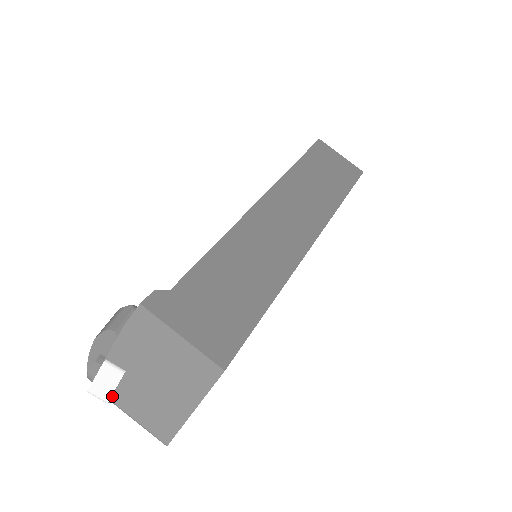
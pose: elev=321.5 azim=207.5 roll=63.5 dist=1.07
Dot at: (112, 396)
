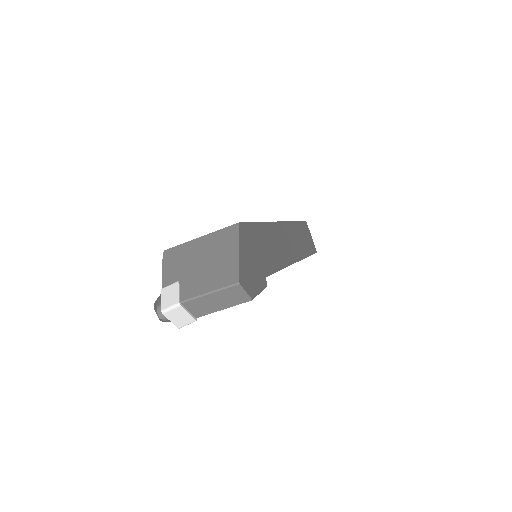
Dot at: (180, 299)
